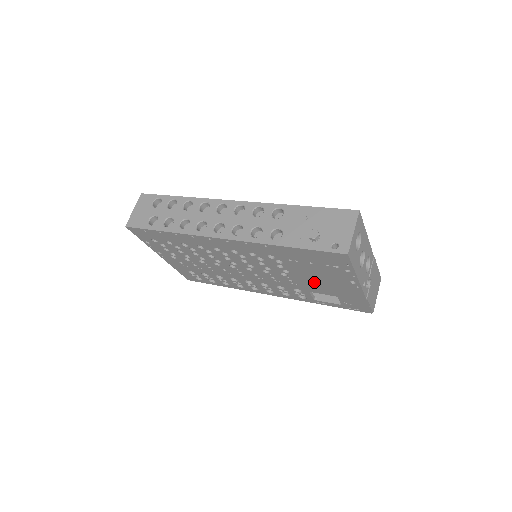
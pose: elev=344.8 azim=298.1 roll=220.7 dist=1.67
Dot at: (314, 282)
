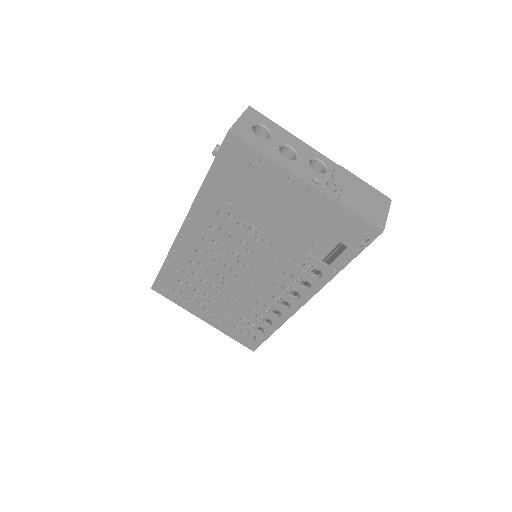
Dot at: (282, 224)
